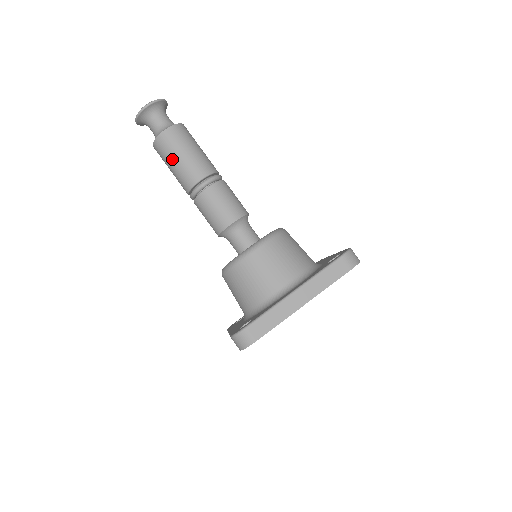
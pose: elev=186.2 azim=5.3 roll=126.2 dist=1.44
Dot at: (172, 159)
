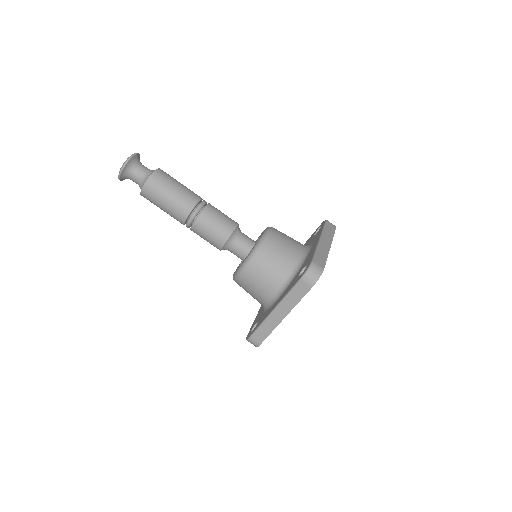
Dot at: (159, 207)
